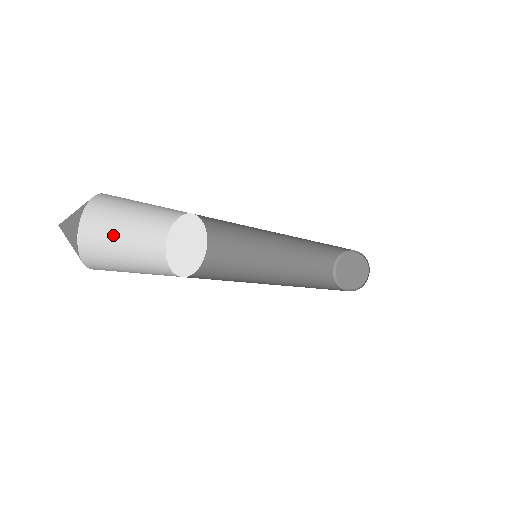
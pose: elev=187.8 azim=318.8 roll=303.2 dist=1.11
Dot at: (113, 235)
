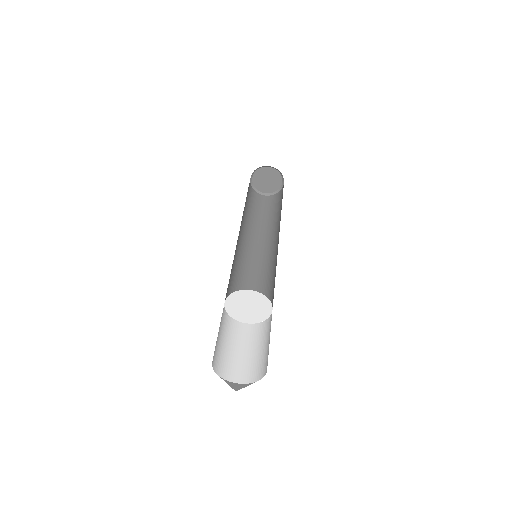
Dot at: (218, 347)
